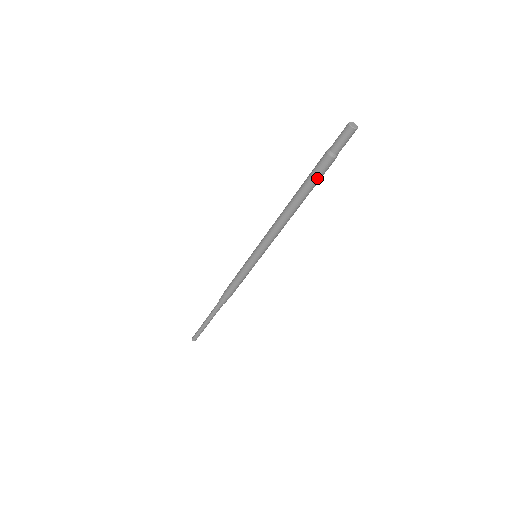
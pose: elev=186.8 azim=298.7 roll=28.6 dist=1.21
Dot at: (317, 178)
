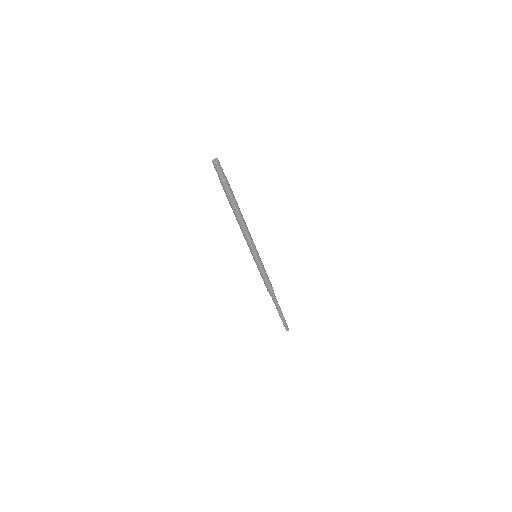
Dot at: (228, 196)
